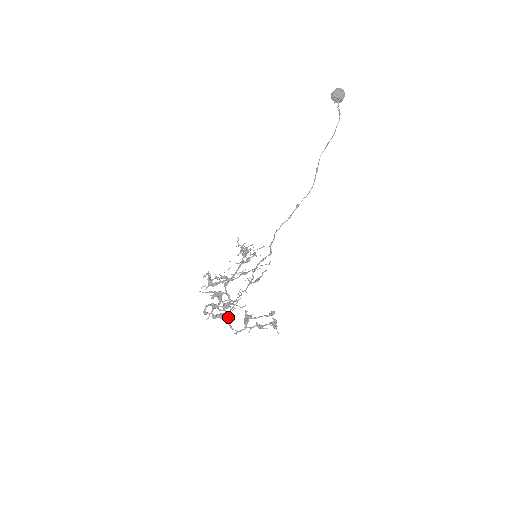
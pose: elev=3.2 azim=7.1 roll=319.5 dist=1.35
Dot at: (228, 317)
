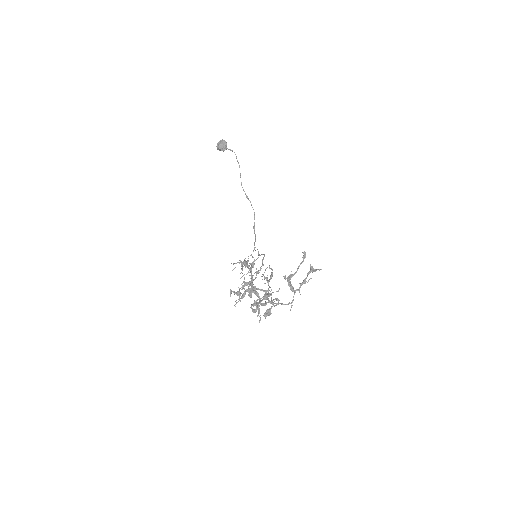
Dot at: (274, 305)
